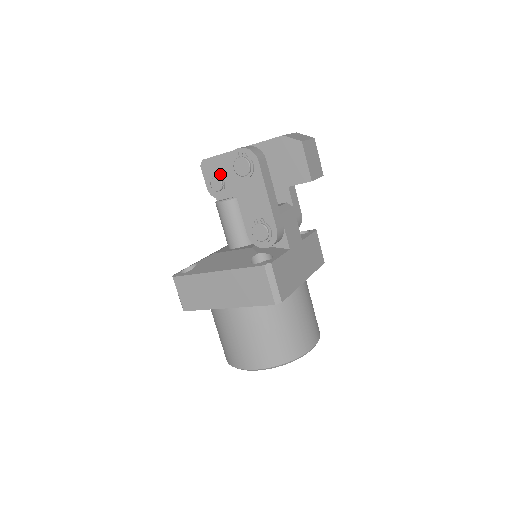
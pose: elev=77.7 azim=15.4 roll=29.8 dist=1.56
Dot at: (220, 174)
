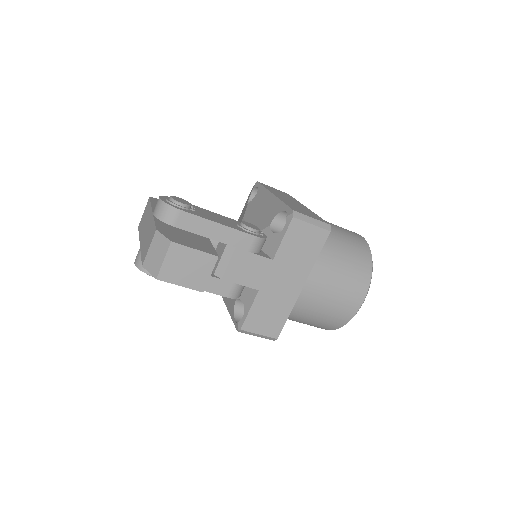
Dot at: occluded
